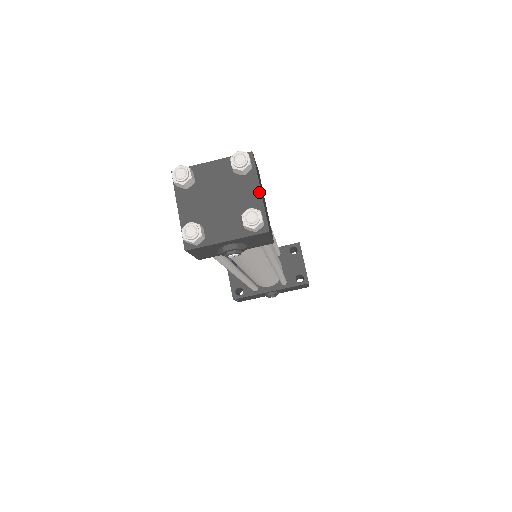
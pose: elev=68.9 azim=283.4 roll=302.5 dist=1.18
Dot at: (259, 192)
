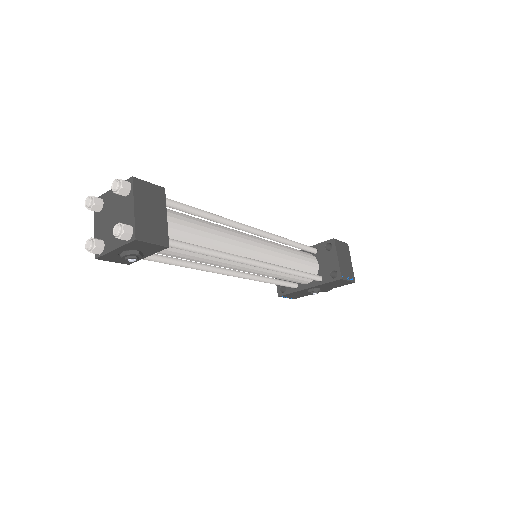
Dot at: (133, 208)
